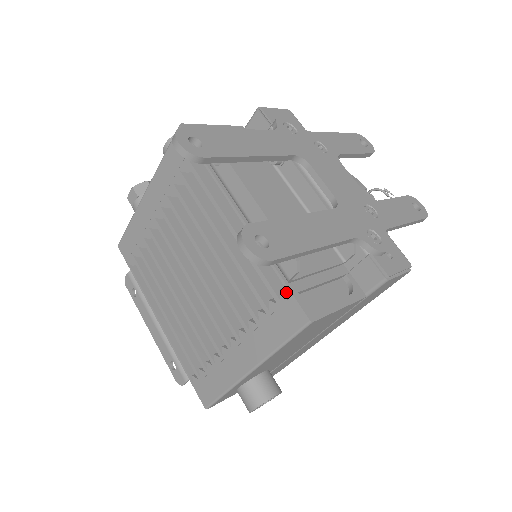
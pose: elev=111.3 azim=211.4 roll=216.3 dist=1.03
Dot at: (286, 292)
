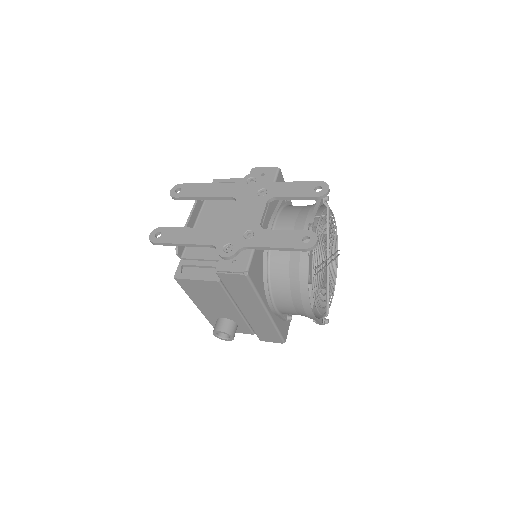
Dot at: (181, 263)
